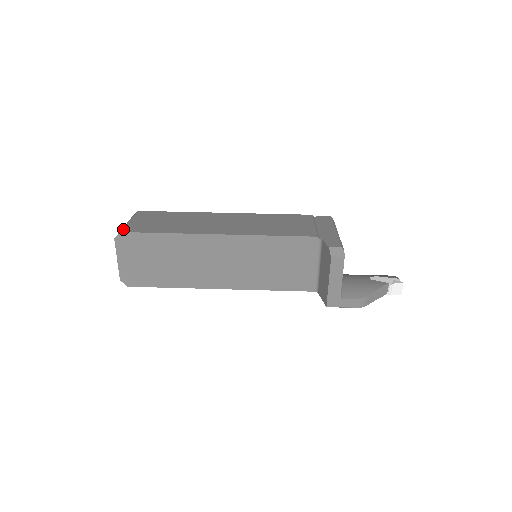
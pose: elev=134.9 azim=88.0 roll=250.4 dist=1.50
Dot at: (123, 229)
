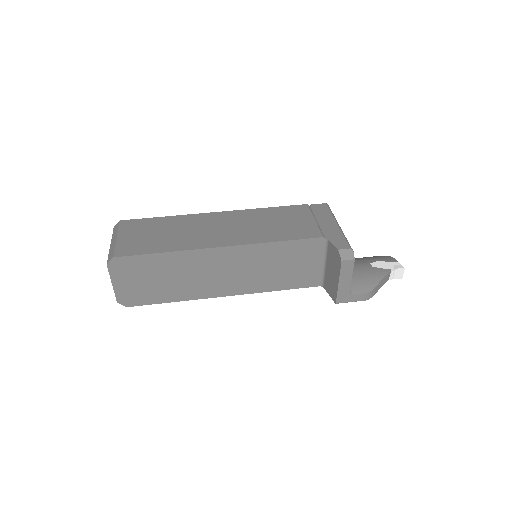
Dot at: (114, 252)
